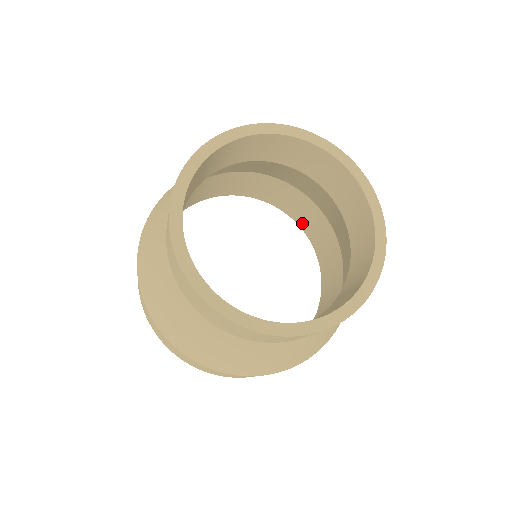
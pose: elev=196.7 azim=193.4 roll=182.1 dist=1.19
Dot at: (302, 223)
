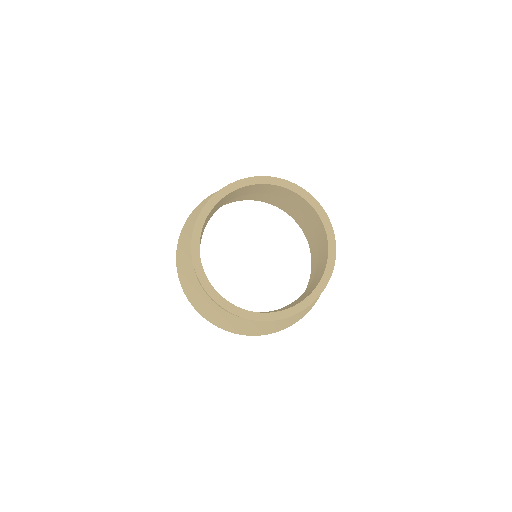
Dot at: (299, 223)
